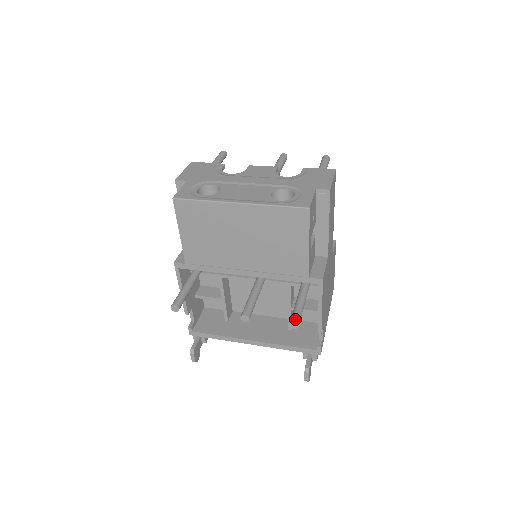
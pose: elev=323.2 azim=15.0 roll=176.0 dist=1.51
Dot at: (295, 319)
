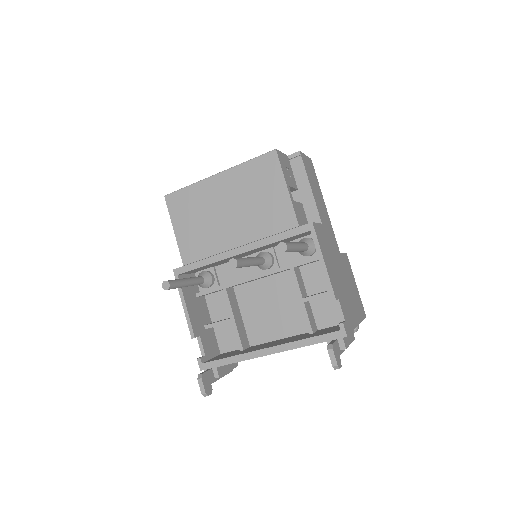
Dot at: (282, 242)
